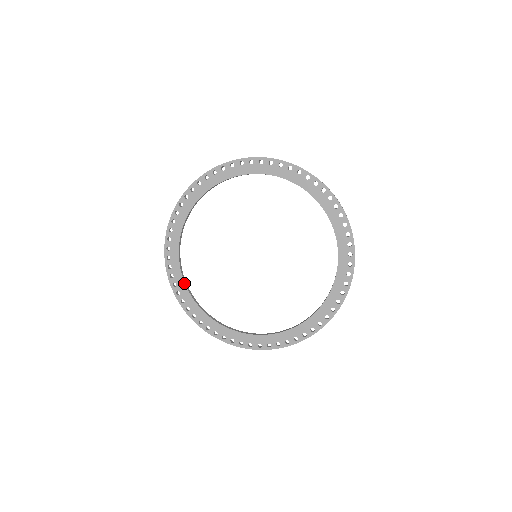
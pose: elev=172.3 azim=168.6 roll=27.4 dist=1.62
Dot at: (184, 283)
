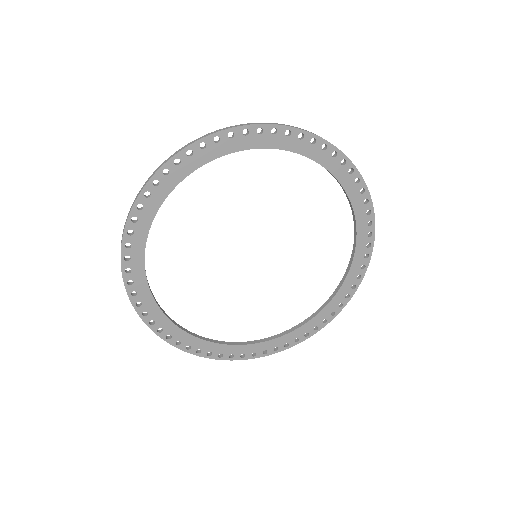
Dot at: (172, 323)
